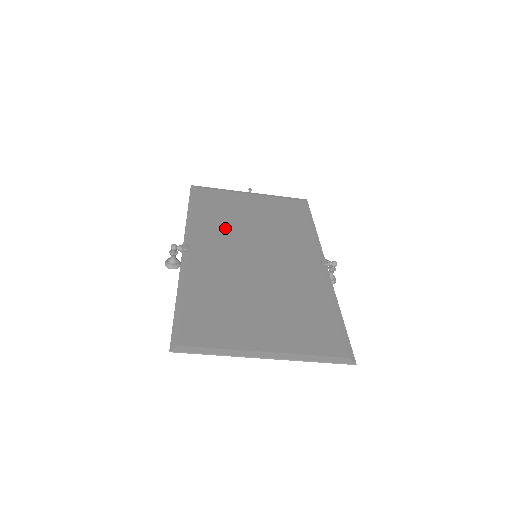
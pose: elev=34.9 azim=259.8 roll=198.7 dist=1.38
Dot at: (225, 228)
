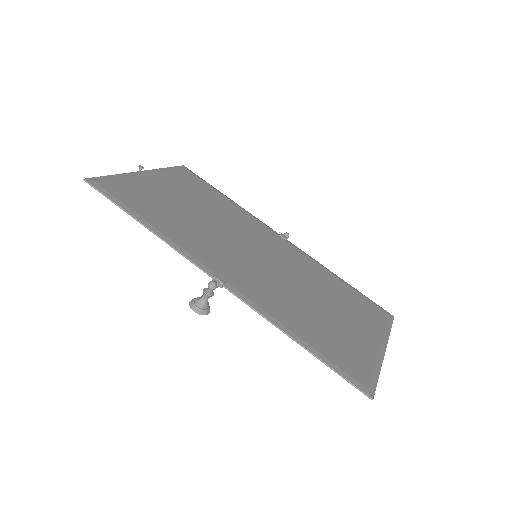
Dot at: (200, 233)
